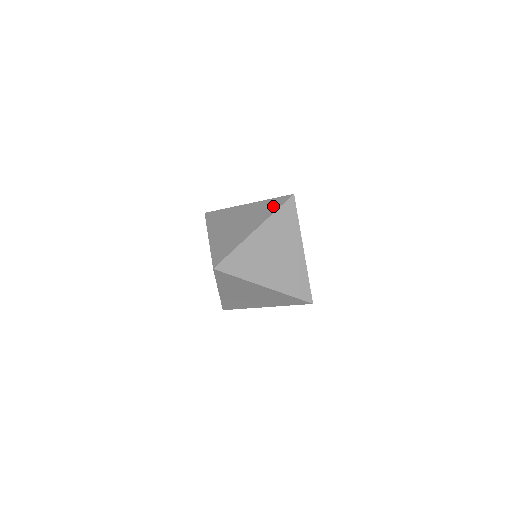
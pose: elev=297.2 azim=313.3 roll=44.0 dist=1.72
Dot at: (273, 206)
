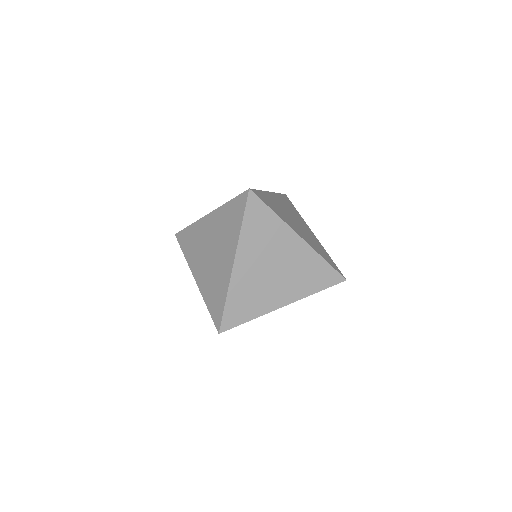
Dot at: (235, 217)
